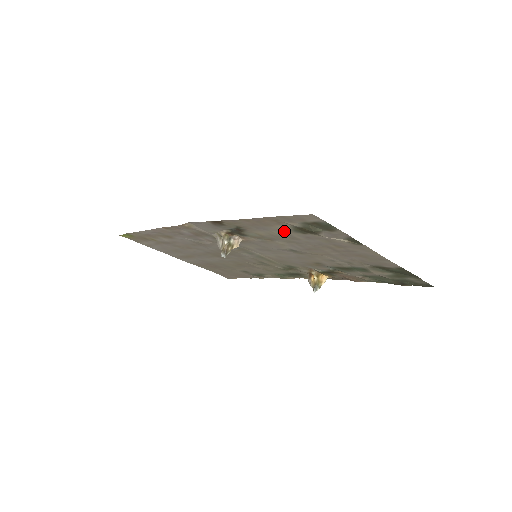
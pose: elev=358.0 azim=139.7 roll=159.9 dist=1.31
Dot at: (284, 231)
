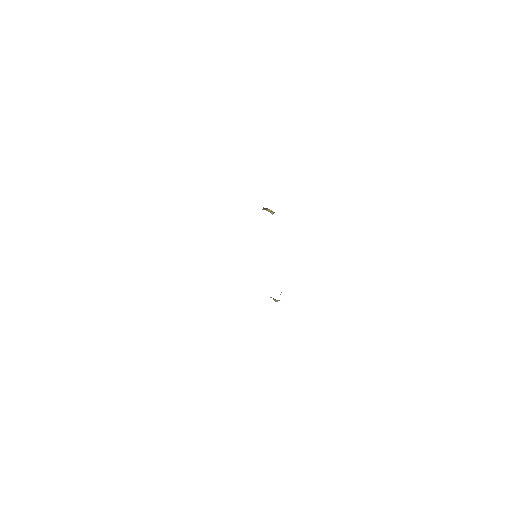
Dot at: occluded
